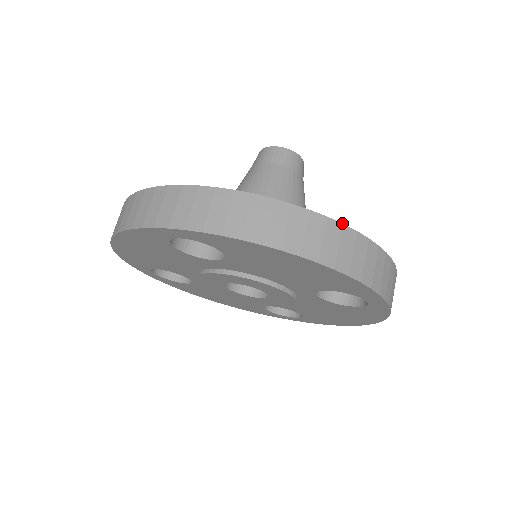
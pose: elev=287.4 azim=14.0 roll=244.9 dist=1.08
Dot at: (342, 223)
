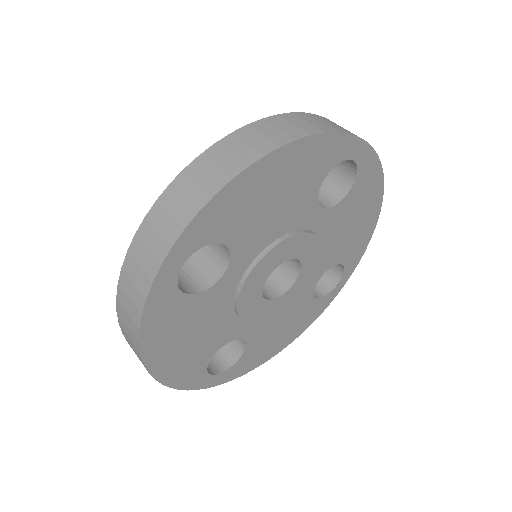
Dot at: (261, 119)
